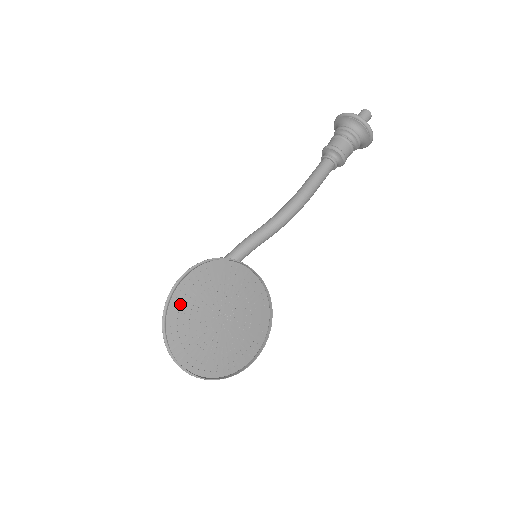
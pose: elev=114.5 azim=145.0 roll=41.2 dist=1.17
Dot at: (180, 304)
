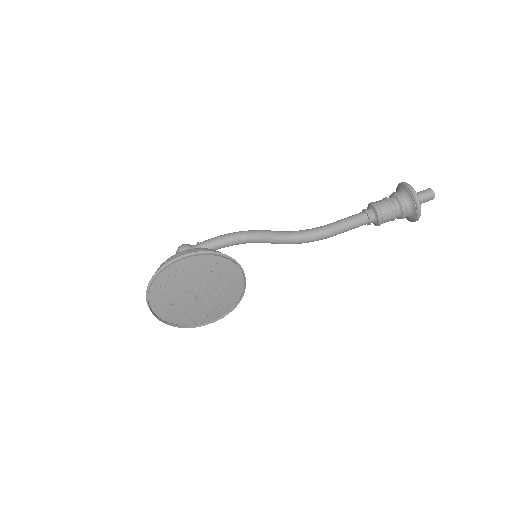
Dot at: (173, 271)
